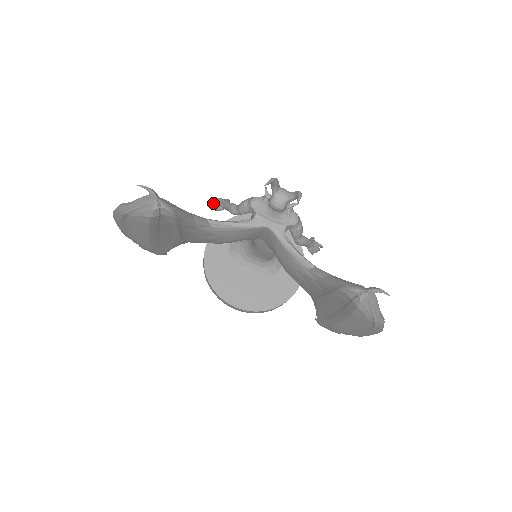
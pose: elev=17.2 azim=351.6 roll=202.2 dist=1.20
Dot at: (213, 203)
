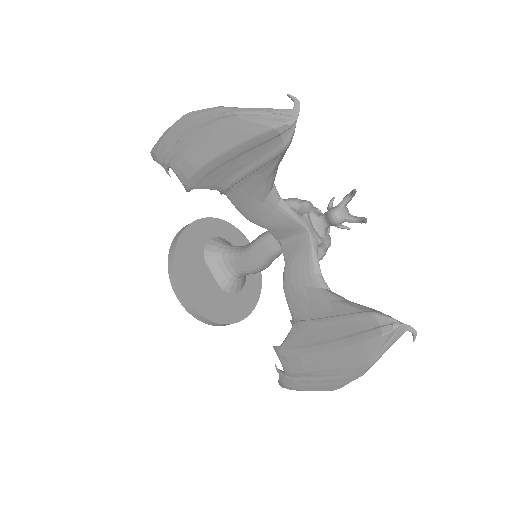
Dot at: occluded
